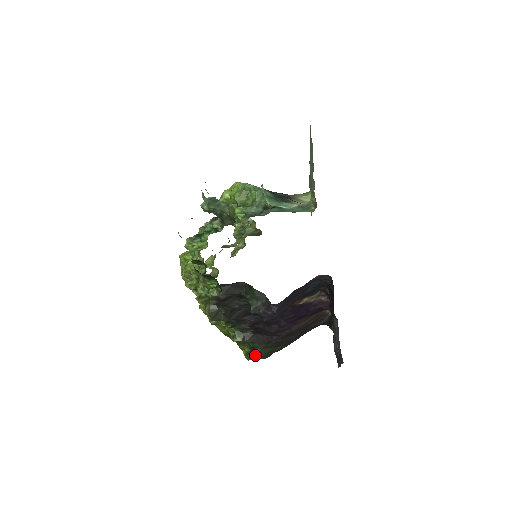
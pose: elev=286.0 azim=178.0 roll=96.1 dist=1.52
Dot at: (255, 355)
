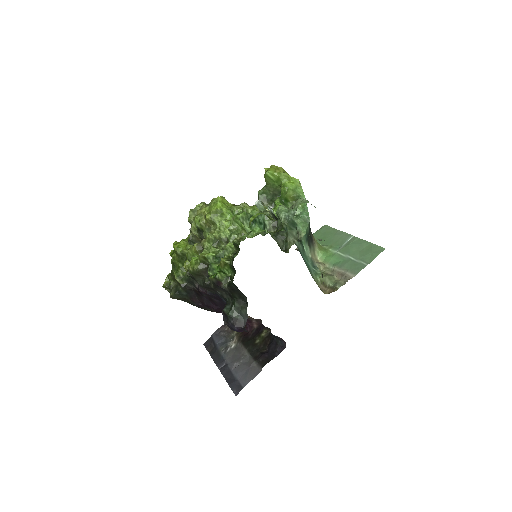
Dot at: (174, 296)
